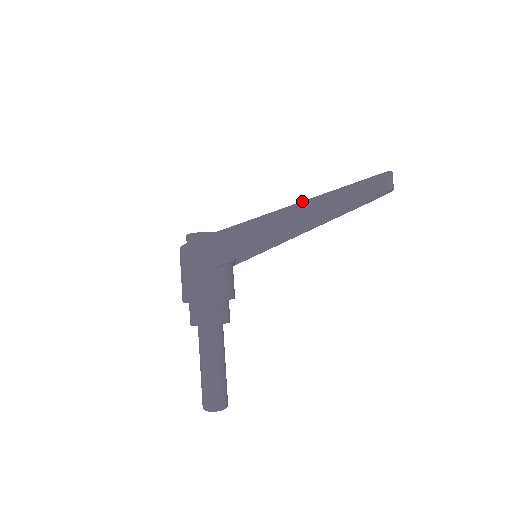
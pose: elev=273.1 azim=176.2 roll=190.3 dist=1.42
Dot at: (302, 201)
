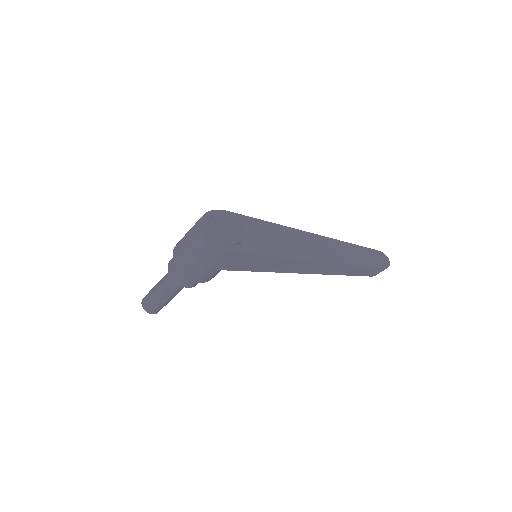
Dot at: (323, 262)
